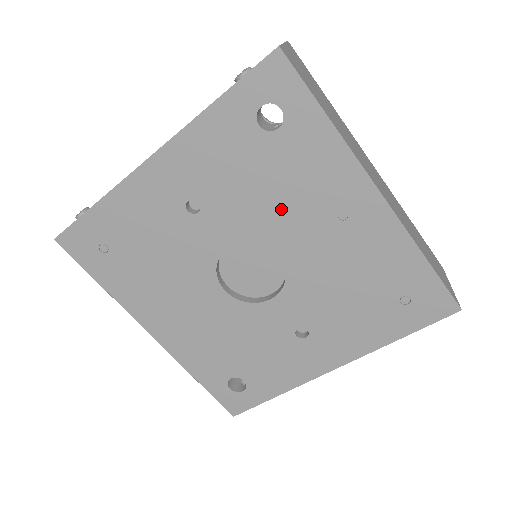
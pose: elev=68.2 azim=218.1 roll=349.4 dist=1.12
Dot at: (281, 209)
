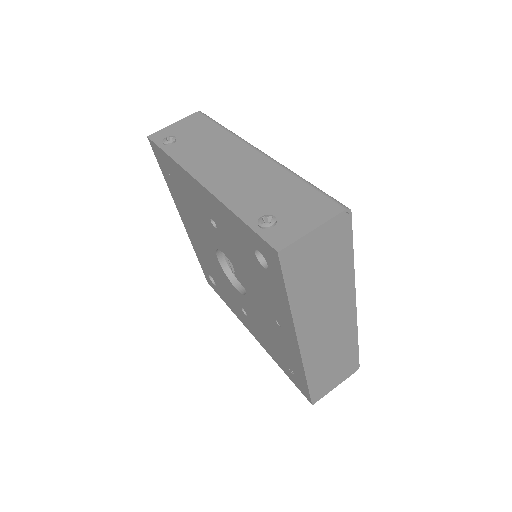
Dot at: (253, 282)
